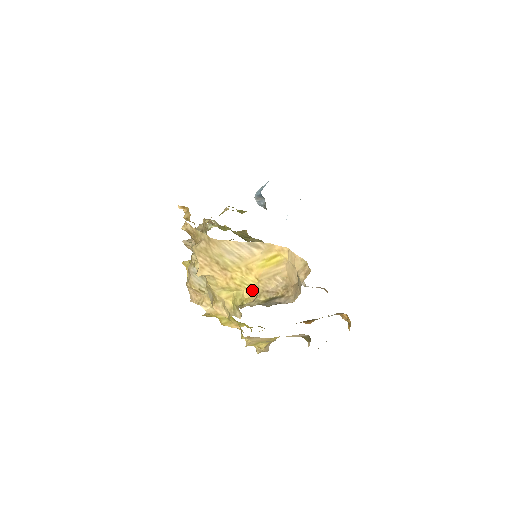
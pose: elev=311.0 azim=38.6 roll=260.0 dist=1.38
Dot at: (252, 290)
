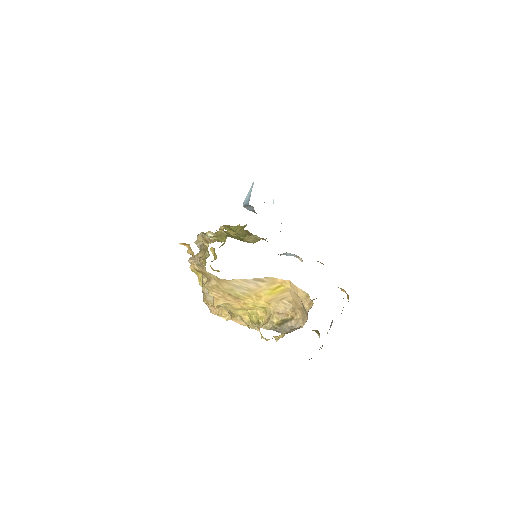
Dot at: (264, 310)
